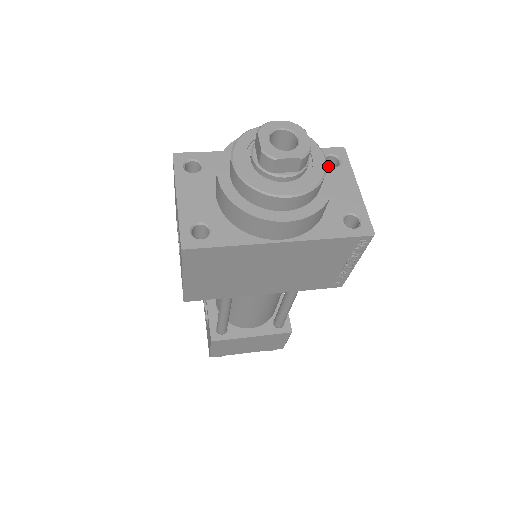
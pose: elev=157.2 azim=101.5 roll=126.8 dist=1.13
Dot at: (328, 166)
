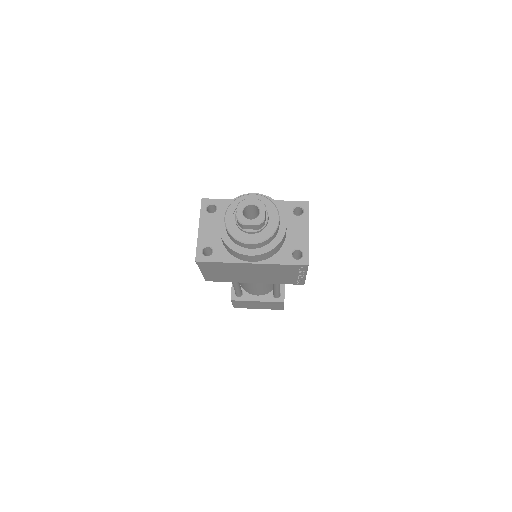
Dot at: (285, 221)
